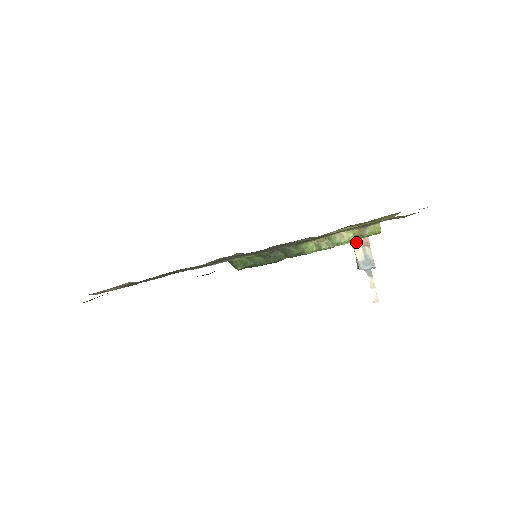
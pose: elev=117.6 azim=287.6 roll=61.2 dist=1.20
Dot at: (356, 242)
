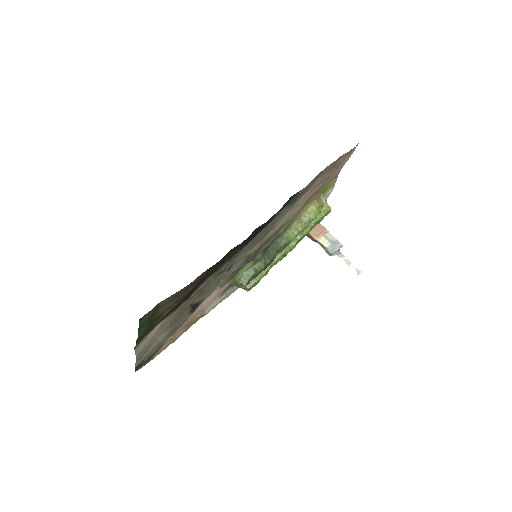
Dot at: (317, 234)
